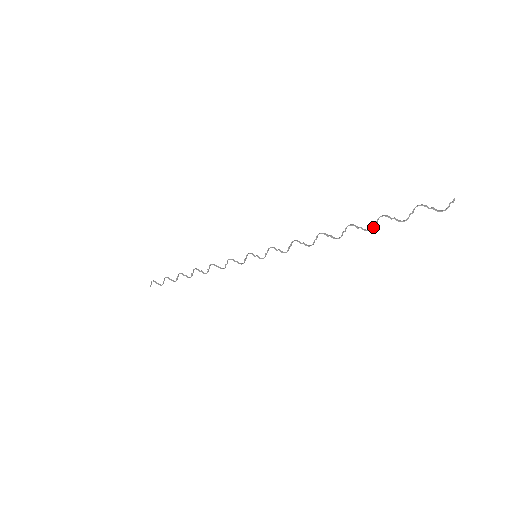
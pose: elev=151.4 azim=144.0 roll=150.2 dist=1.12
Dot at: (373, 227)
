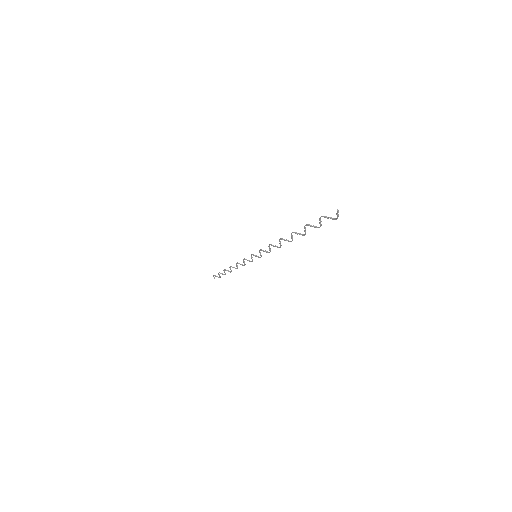
Dot at: (305, 233)
